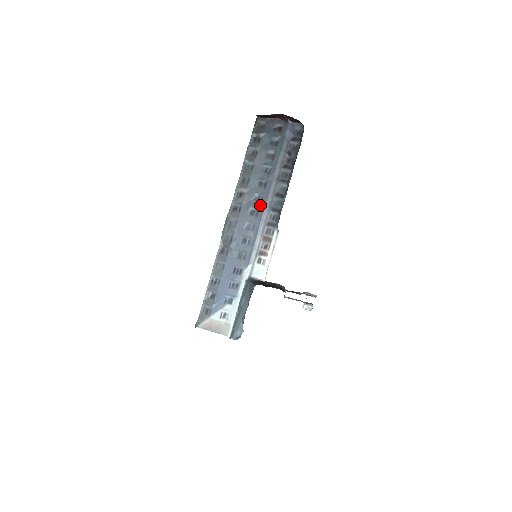
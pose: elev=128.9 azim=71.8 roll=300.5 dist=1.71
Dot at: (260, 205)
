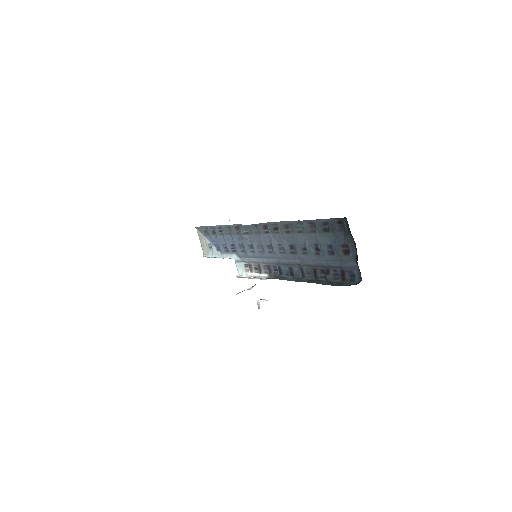
Dot at: (277, 253)
